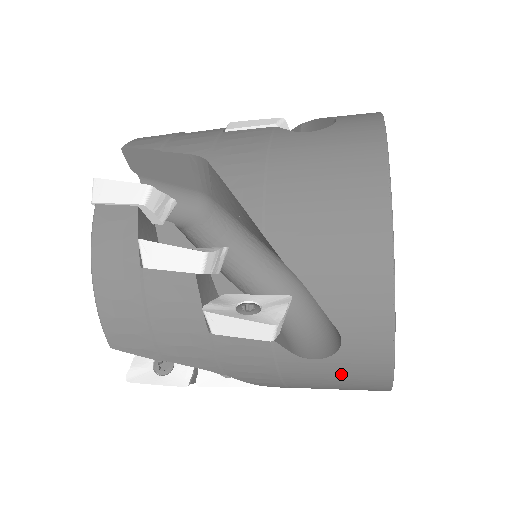
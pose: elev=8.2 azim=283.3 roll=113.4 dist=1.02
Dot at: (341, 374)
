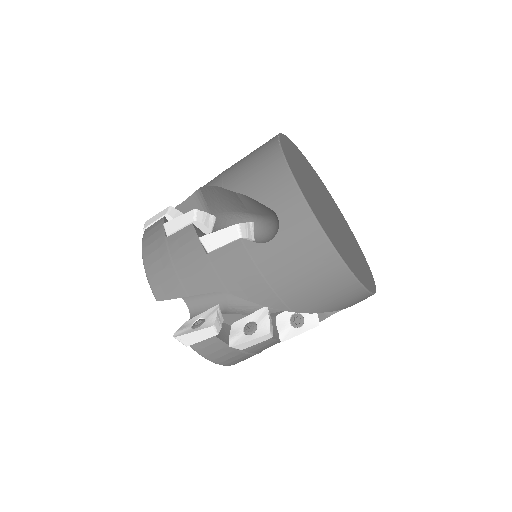
Dot at: (293, 248)
